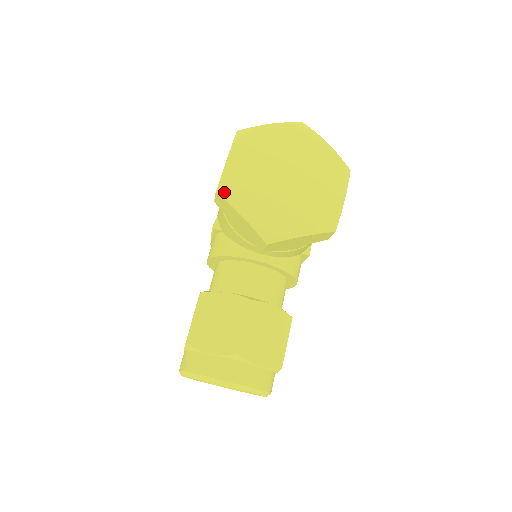
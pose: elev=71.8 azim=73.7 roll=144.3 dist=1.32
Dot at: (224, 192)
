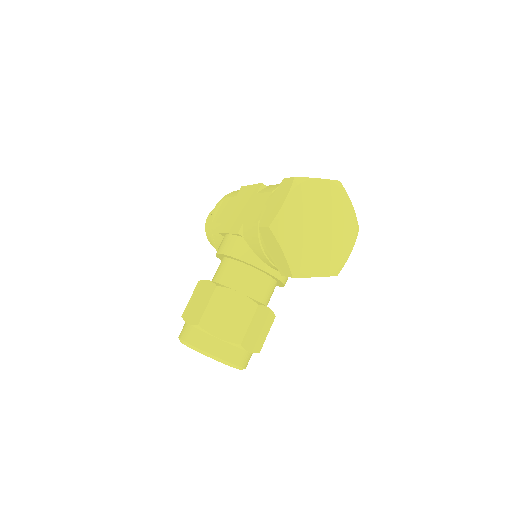
Dot at: (275, 230)
